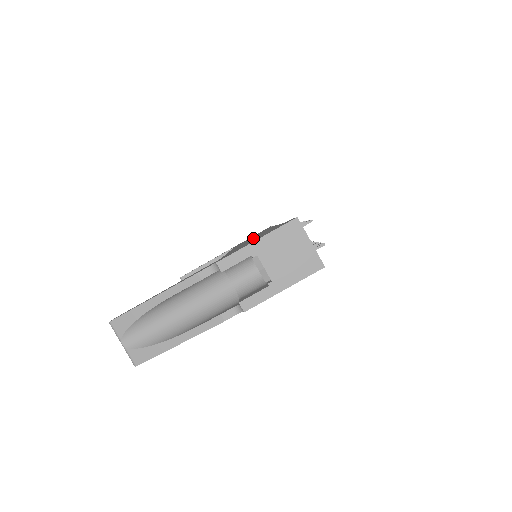
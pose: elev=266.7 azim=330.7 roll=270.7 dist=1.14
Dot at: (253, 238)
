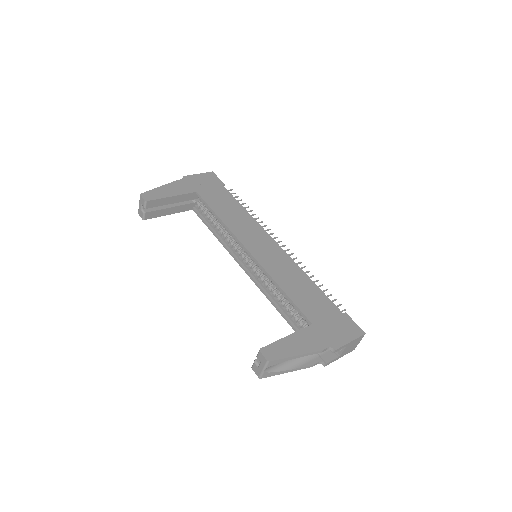
Dot at: (287, 272)
